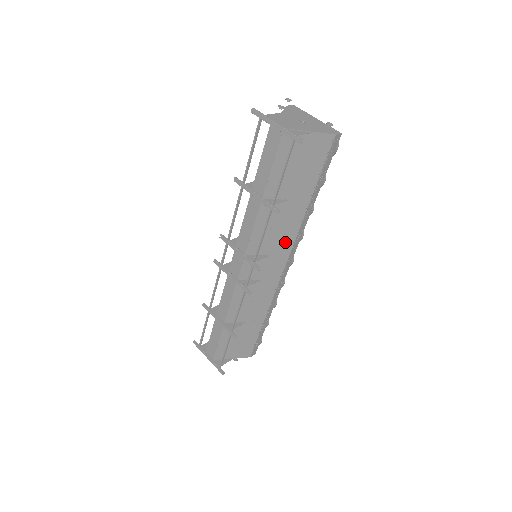
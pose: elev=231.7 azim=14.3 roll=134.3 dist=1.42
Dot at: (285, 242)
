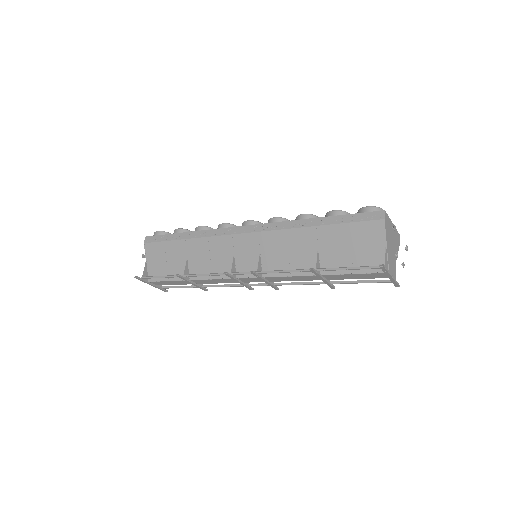
Dot at: occluded
